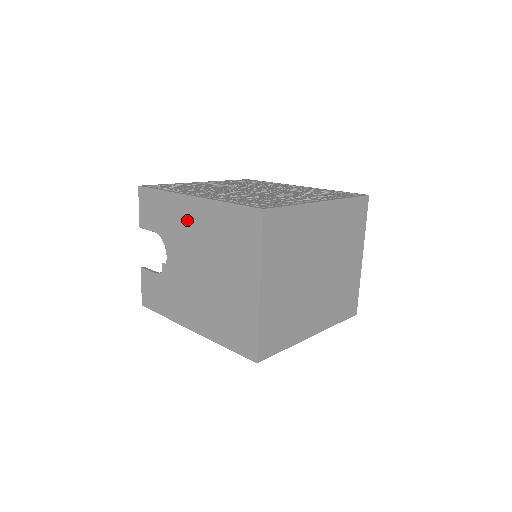
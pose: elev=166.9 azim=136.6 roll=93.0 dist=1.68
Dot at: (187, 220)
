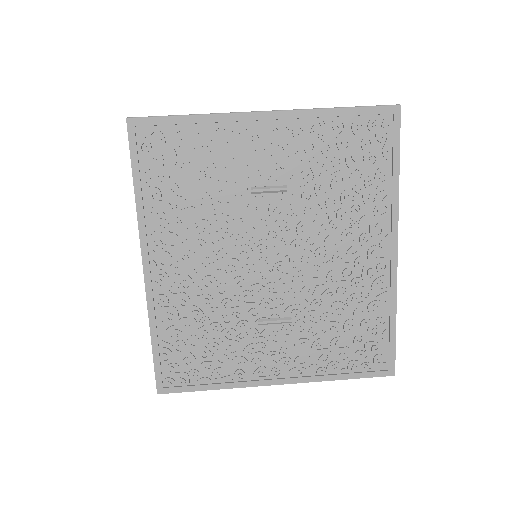
Dot at: occluded
